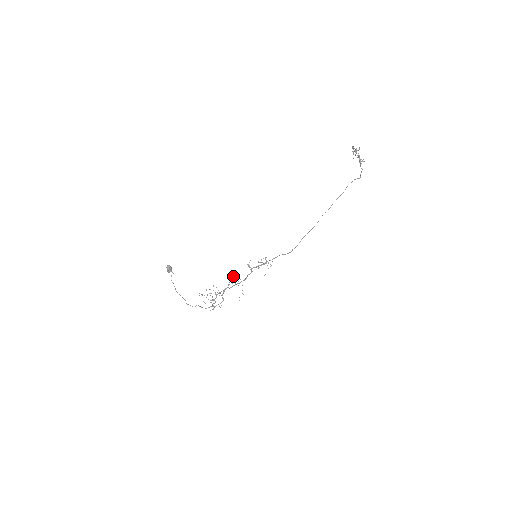
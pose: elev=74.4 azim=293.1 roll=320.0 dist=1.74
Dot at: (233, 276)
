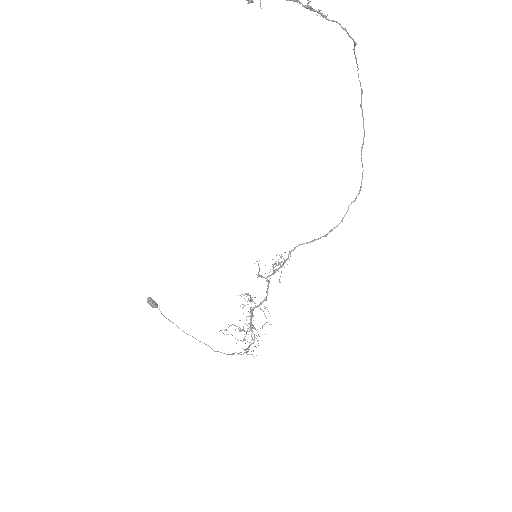
Dot at: occluded
